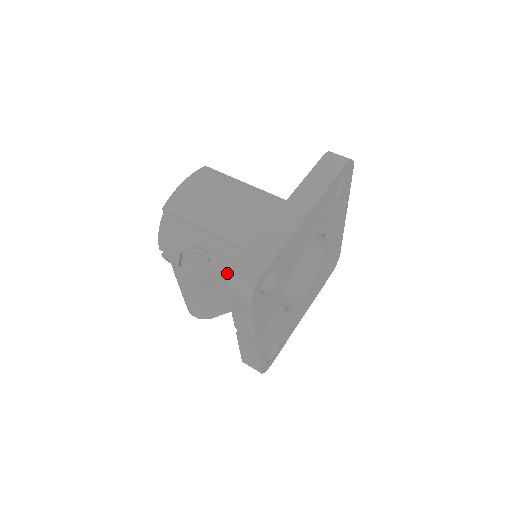
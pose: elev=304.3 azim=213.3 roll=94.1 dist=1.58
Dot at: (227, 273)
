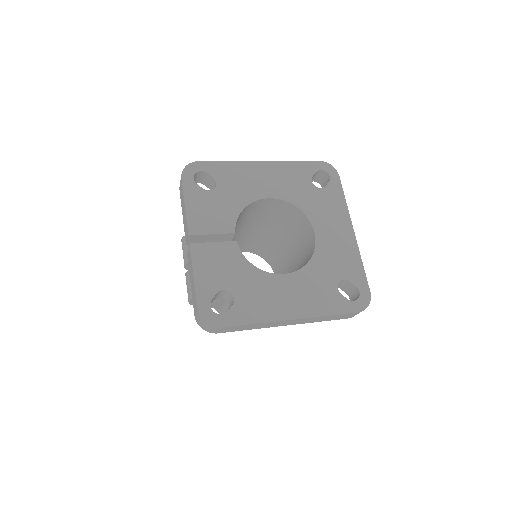
Dot at: occluded
